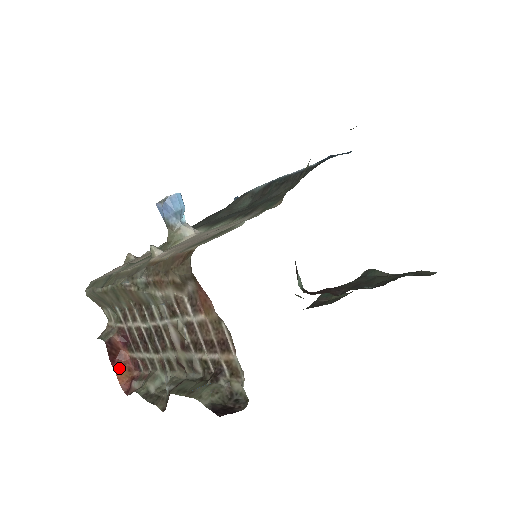
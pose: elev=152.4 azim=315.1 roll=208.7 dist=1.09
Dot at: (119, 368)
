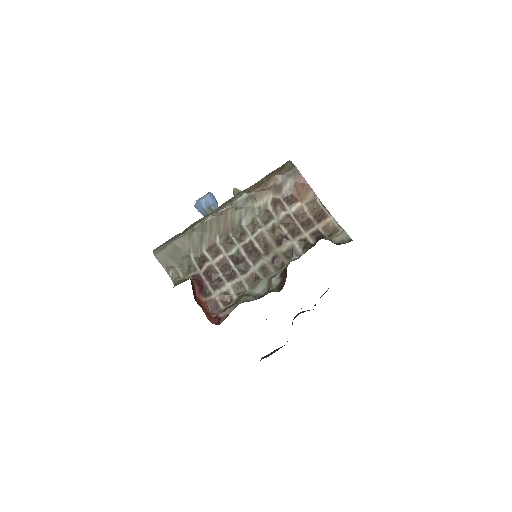
Dot at: (202, 307)
